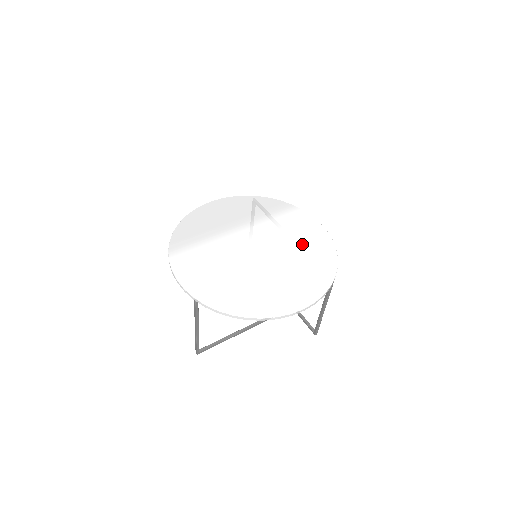
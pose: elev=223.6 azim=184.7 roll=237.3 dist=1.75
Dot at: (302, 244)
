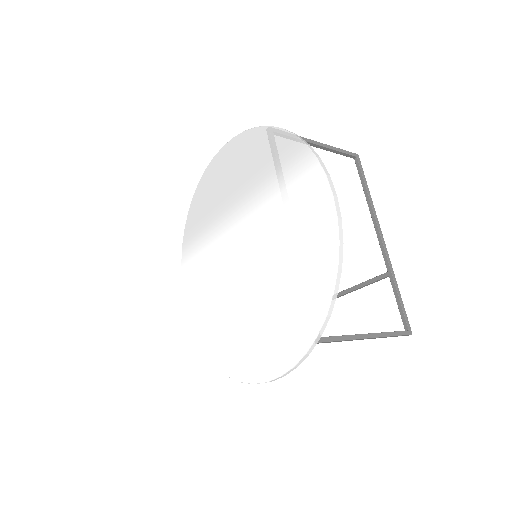
Dot at: (294, 251)
